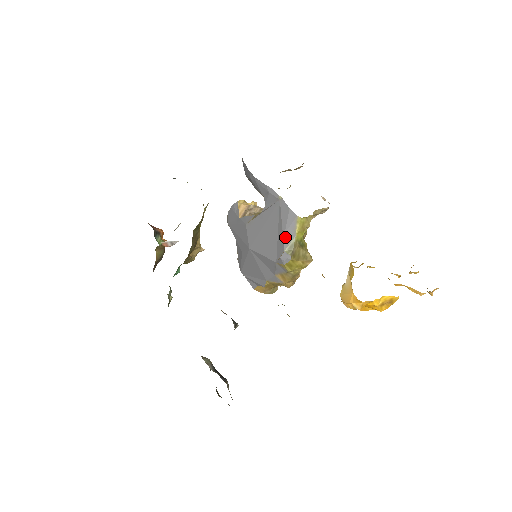
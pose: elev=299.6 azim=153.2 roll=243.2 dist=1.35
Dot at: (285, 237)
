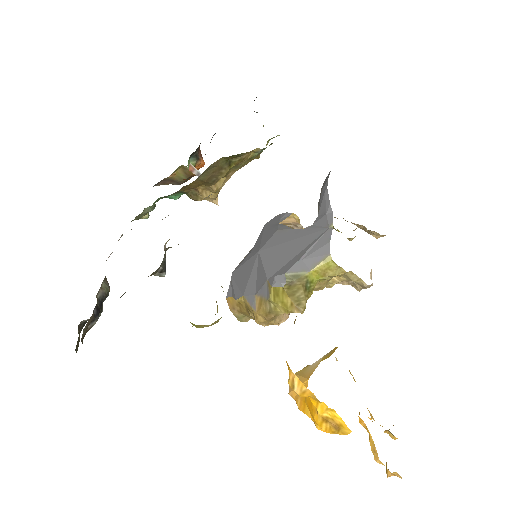
Dot at: (299, 263)
